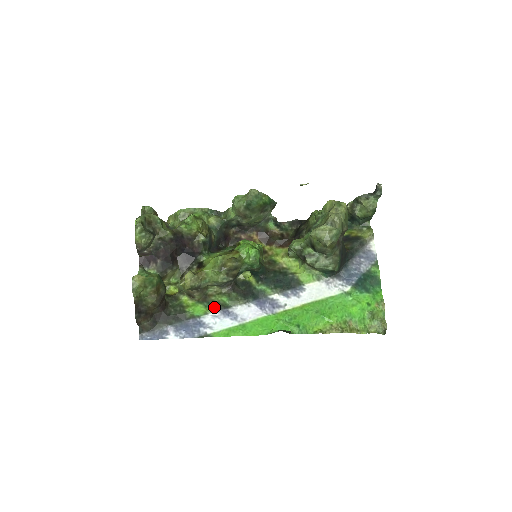
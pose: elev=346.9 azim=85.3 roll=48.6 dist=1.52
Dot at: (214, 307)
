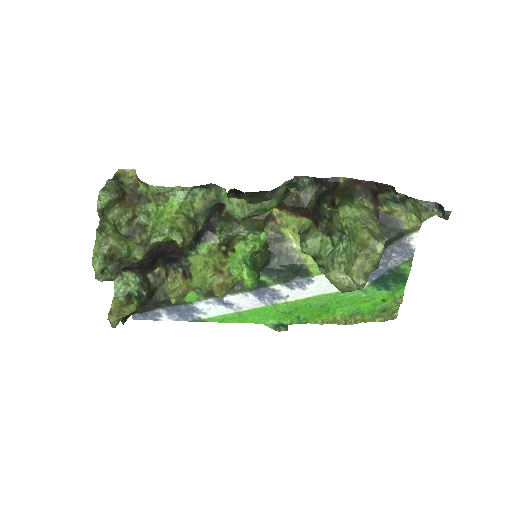
Dot at: (207, 295)
